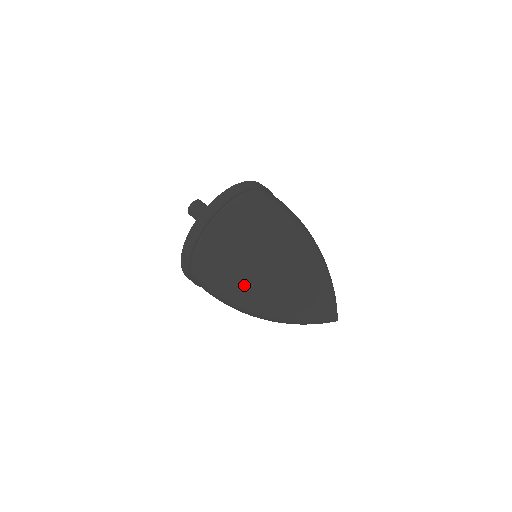
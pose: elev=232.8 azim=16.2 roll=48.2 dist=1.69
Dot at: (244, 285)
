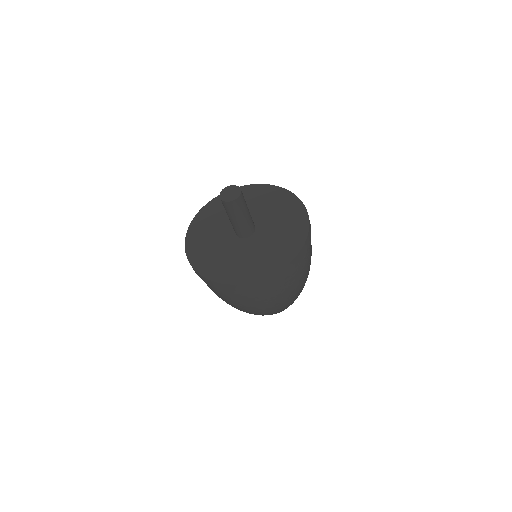
Dot at: (269, 311)
